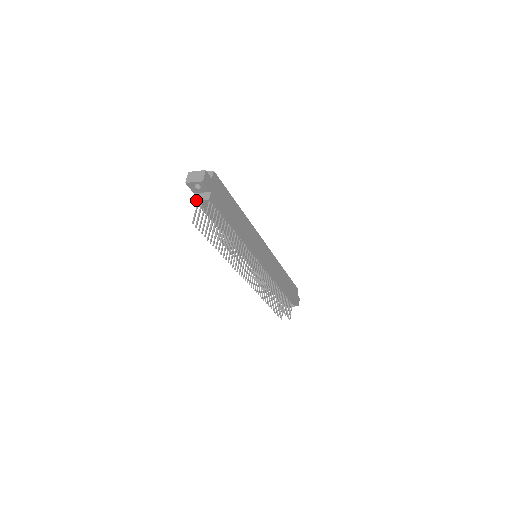
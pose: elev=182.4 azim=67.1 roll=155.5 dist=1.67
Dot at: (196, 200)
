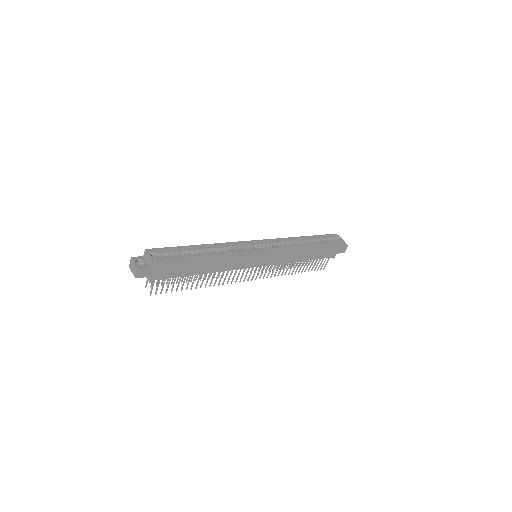
Dot at: occluded
